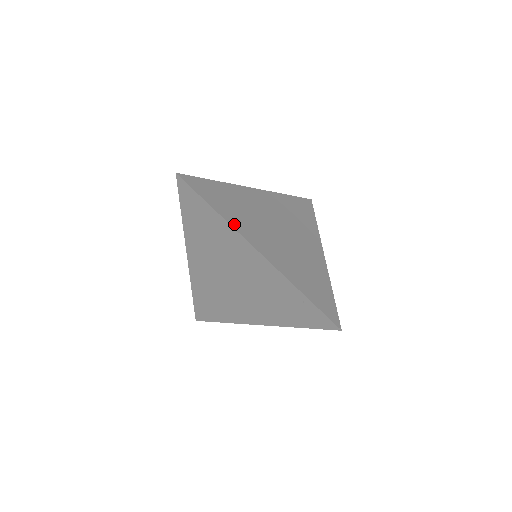
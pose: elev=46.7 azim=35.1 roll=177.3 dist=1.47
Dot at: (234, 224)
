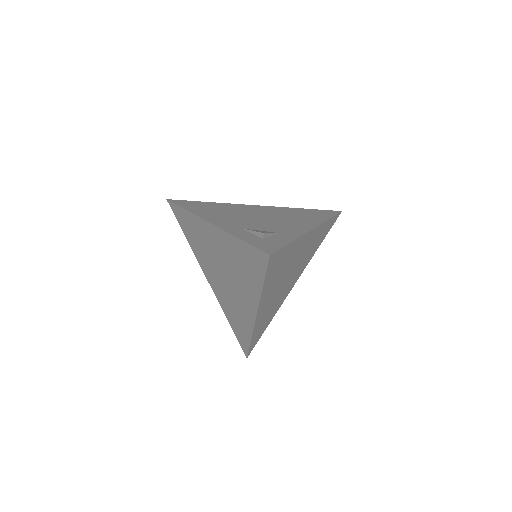
Dot at: (263, 296)
